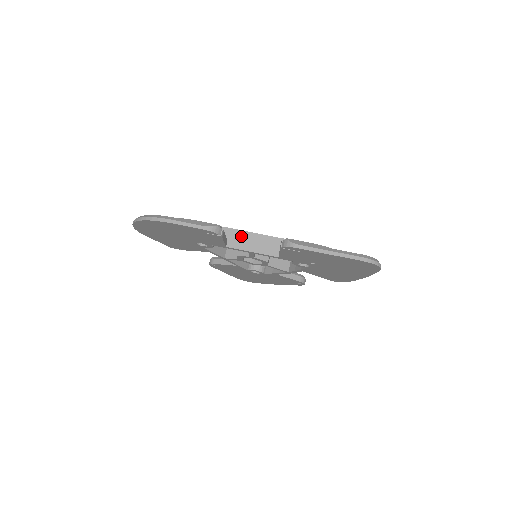
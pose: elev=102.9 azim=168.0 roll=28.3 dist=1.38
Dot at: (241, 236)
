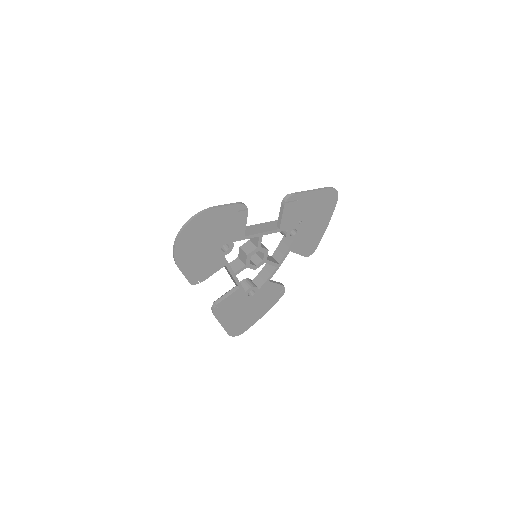
Dot at: (247, 229)
